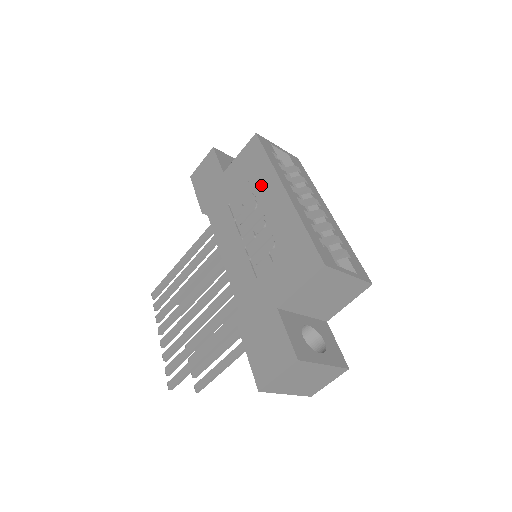
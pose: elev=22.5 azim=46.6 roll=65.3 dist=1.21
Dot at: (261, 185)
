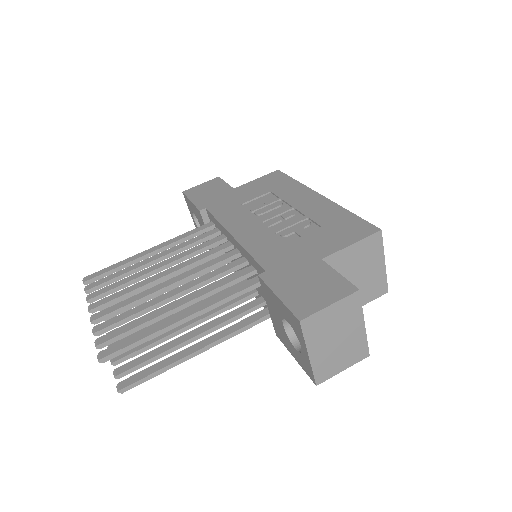
Dot at: (288, 193)
